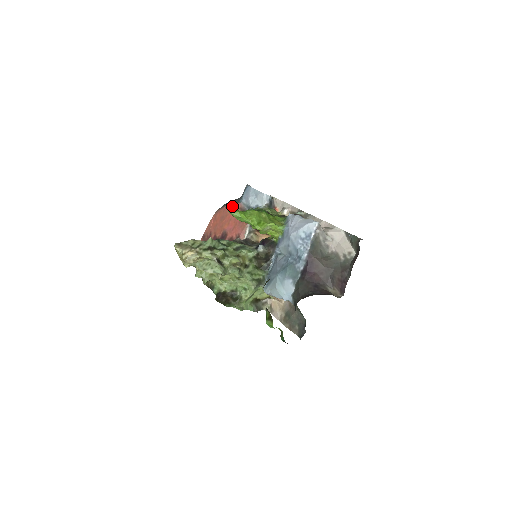
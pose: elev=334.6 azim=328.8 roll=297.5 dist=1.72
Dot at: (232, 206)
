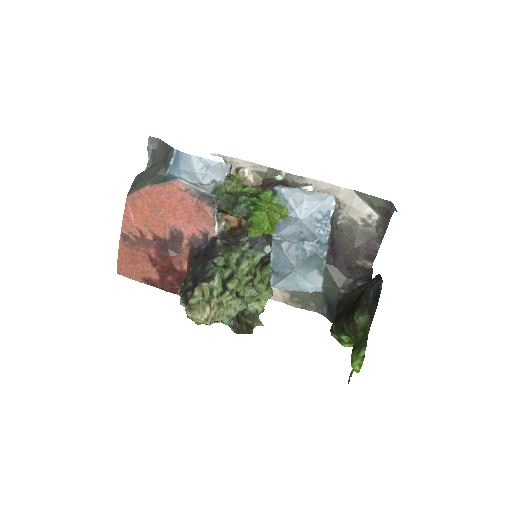
Dot at: (166, 188)
